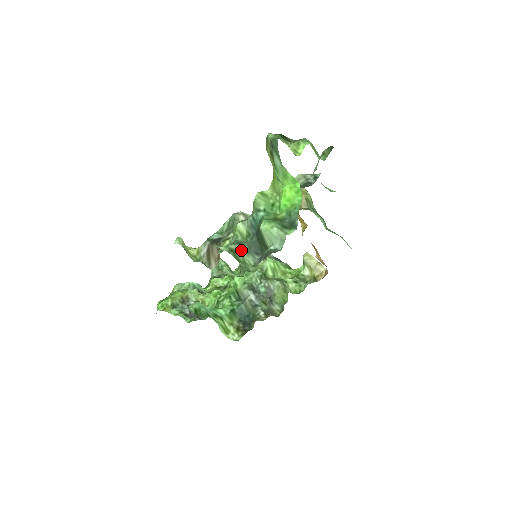
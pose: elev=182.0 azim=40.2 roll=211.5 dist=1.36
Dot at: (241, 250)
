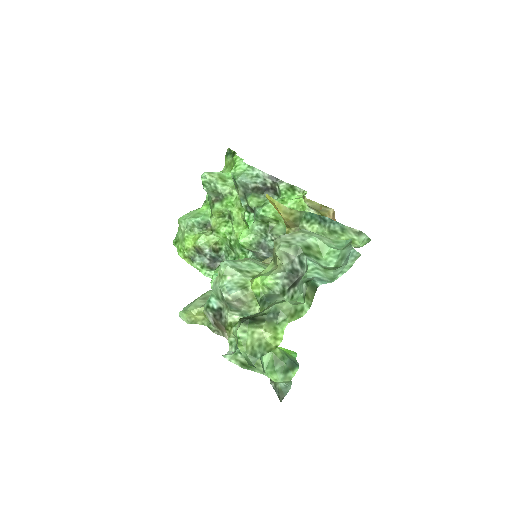
Dot at: occluded
